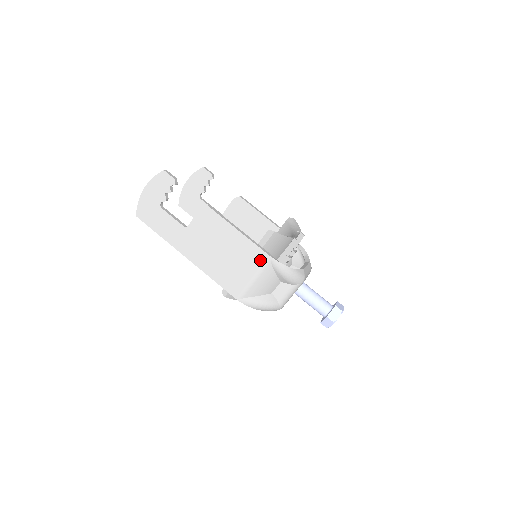
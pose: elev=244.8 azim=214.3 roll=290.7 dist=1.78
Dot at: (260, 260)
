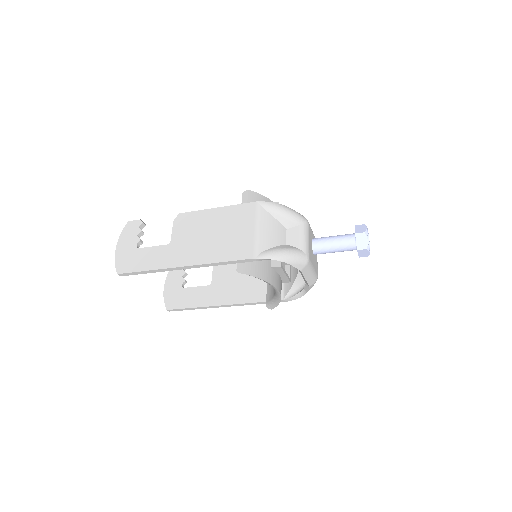
Dot at: (250, 211)
